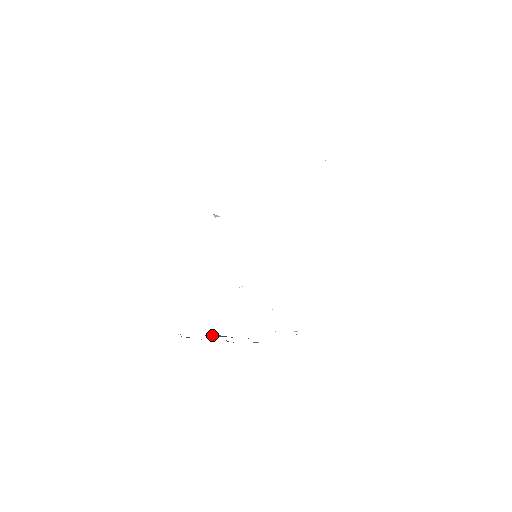
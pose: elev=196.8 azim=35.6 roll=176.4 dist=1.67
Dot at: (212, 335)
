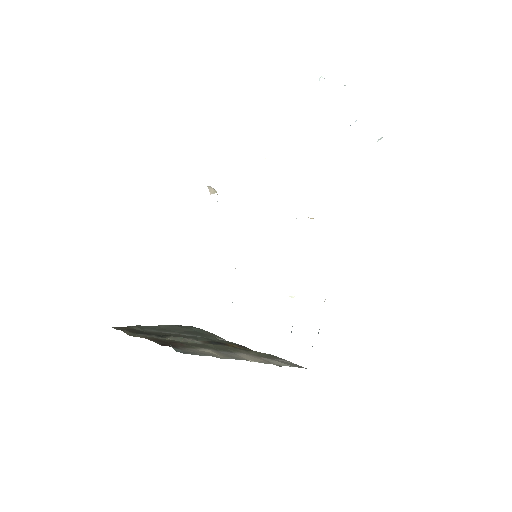
Dot at: (173, 339)
